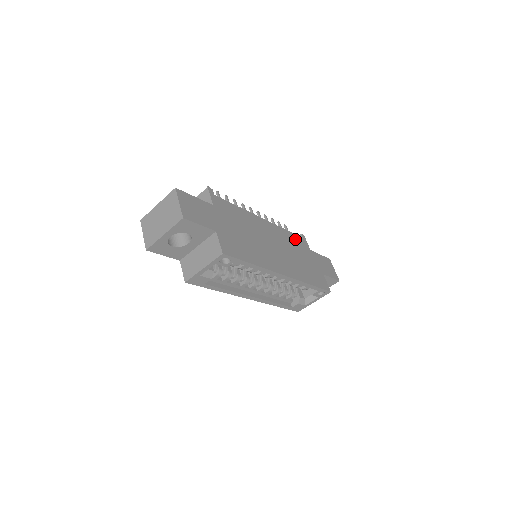
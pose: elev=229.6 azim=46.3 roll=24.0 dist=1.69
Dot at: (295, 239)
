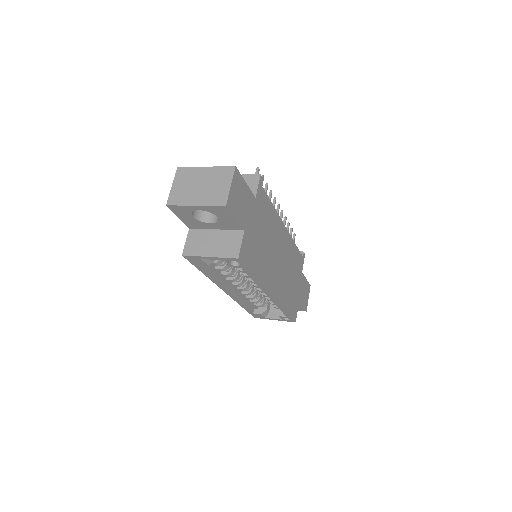
Dot at: (297, 256)
